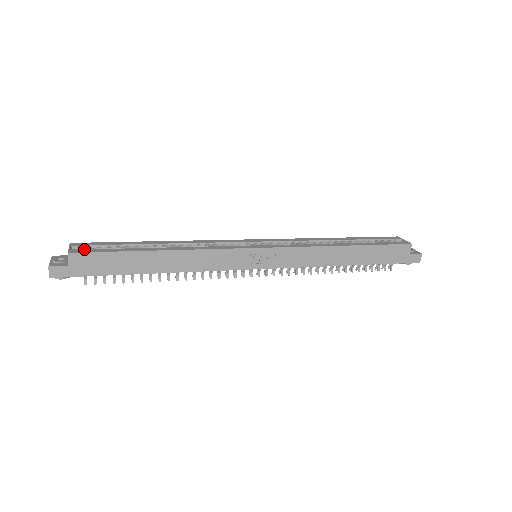
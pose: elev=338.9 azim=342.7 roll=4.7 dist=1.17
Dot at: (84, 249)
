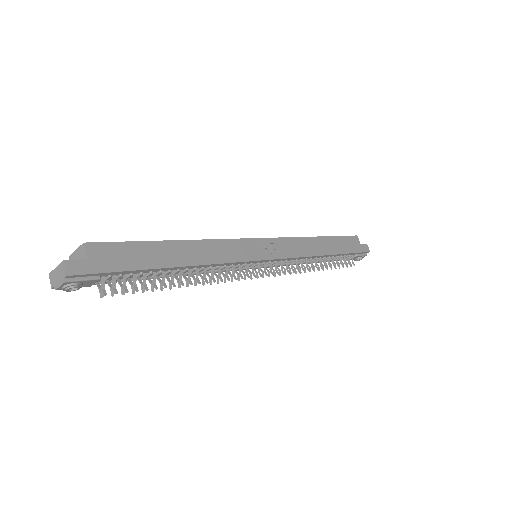
Dot at: occluded
